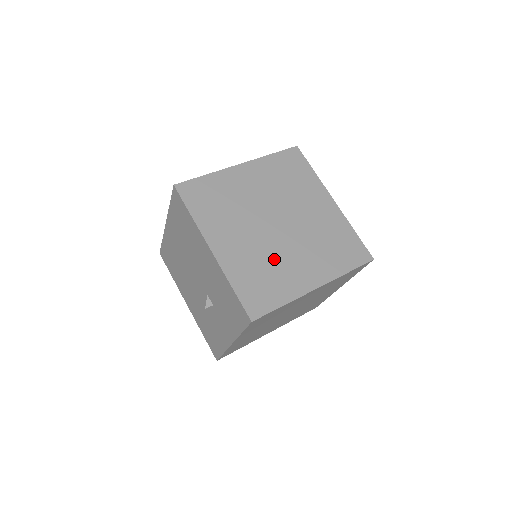
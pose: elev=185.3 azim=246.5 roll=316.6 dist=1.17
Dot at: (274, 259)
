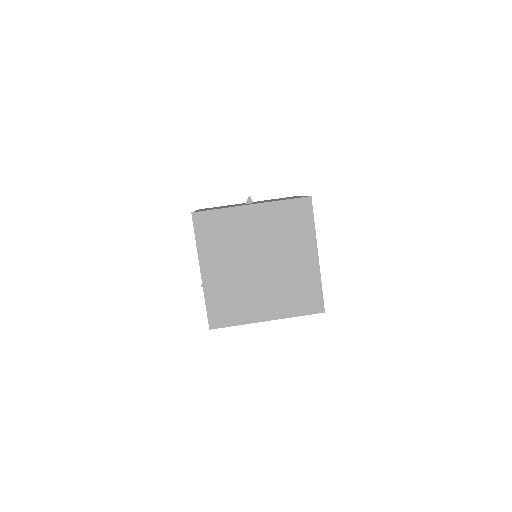
Dot at: (244, 291)
